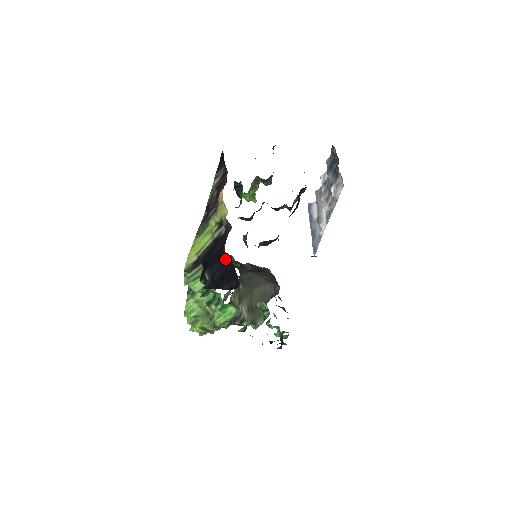
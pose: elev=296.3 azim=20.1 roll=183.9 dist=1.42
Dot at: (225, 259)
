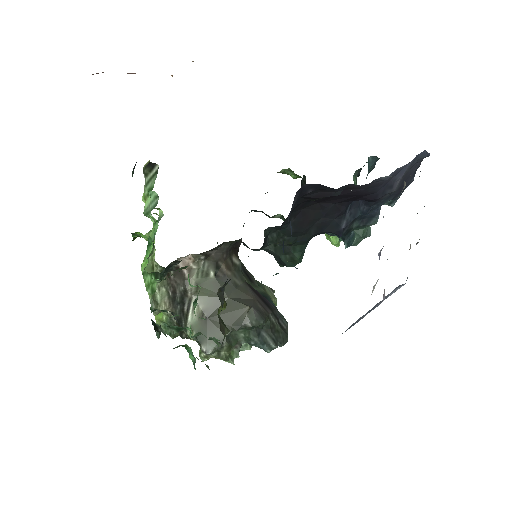
Dot at: occluded
